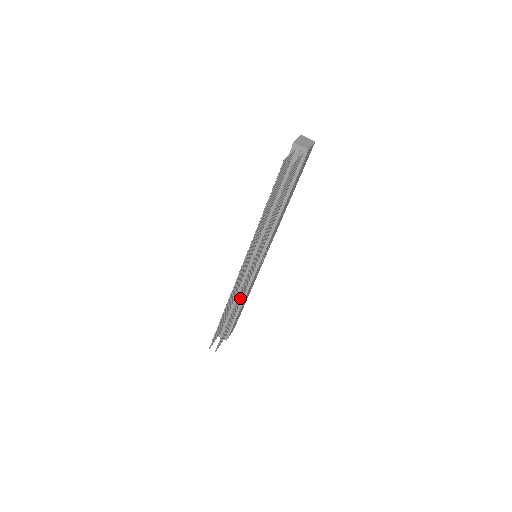
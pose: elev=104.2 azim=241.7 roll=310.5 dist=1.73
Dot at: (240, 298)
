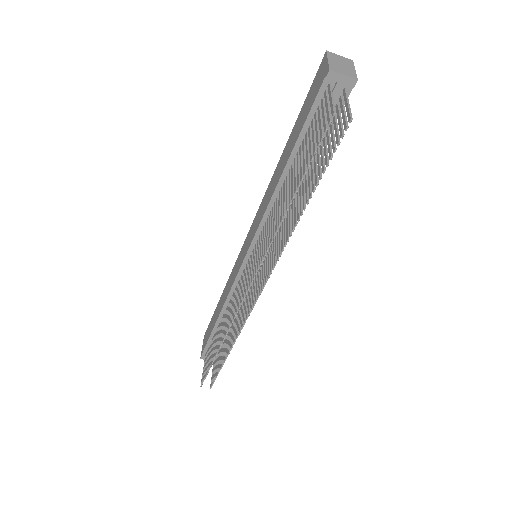
Dot at: (239, 317)
